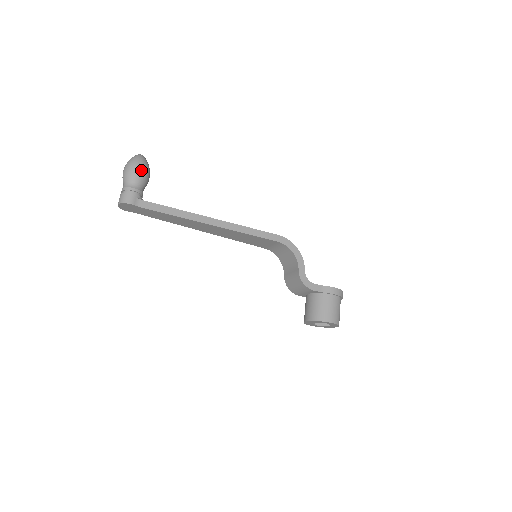
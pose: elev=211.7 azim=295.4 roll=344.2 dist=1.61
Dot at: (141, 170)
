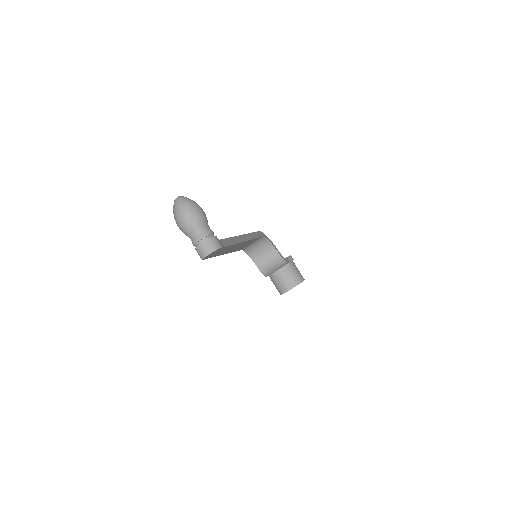
Dot at: occluded
